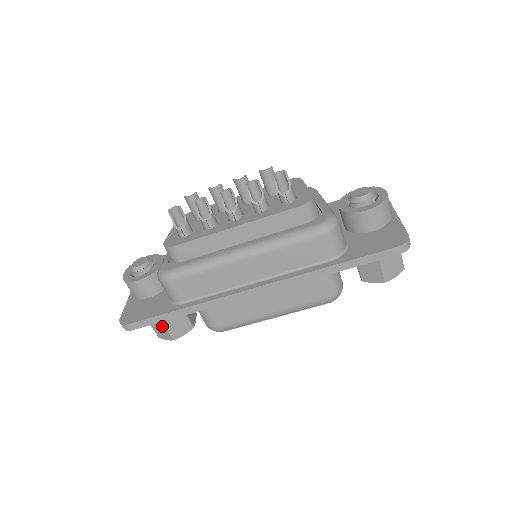
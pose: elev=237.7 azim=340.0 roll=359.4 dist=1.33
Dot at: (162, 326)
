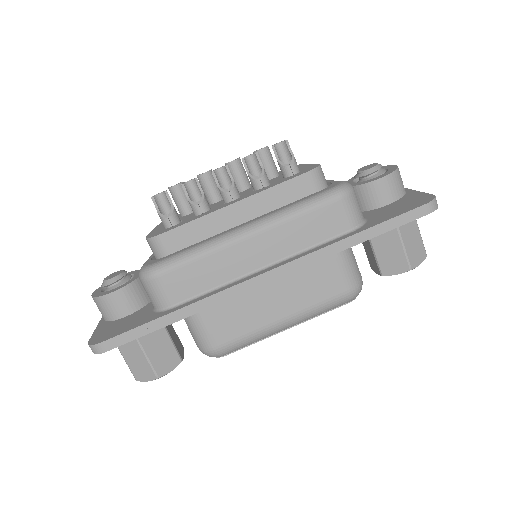
Dot at: (142, 358)
